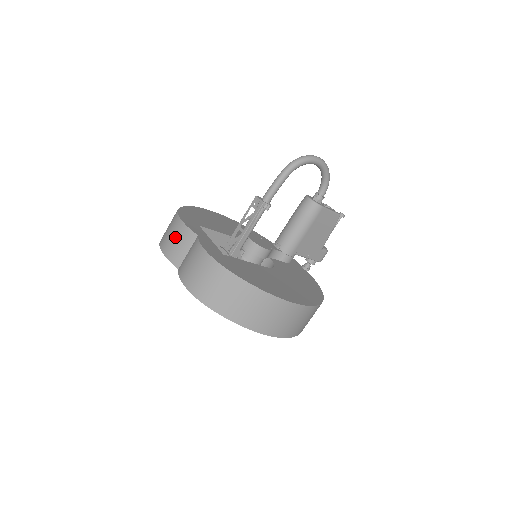
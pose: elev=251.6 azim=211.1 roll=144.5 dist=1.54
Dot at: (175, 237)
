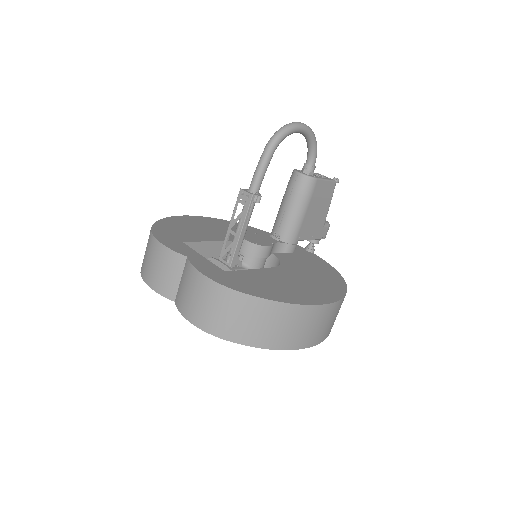
Dot at: (159, 265)
